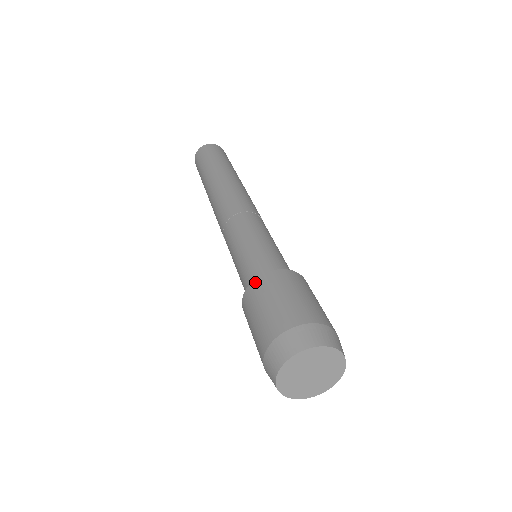
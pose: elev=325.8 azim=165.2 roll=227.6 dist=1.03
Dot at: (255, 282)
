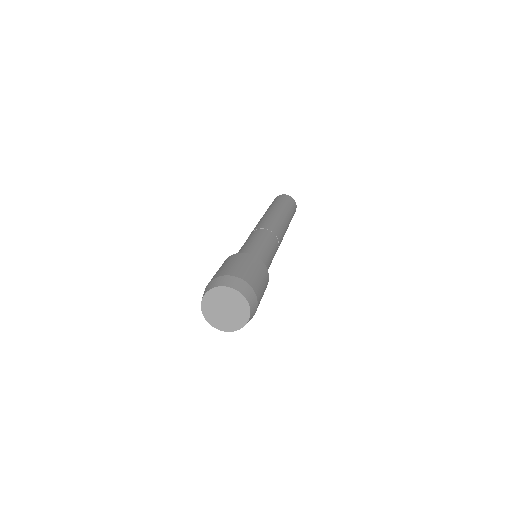
Dot at: (234, 255)
